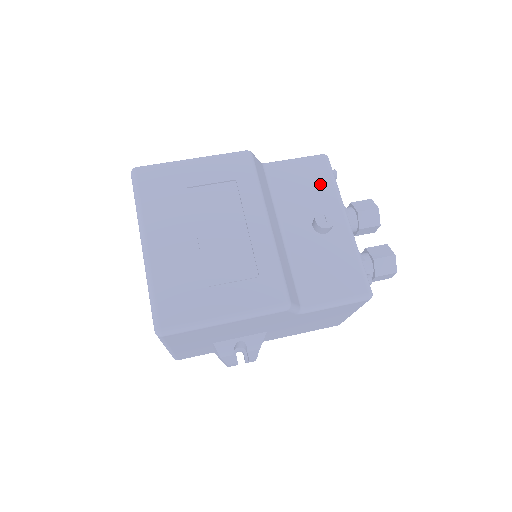
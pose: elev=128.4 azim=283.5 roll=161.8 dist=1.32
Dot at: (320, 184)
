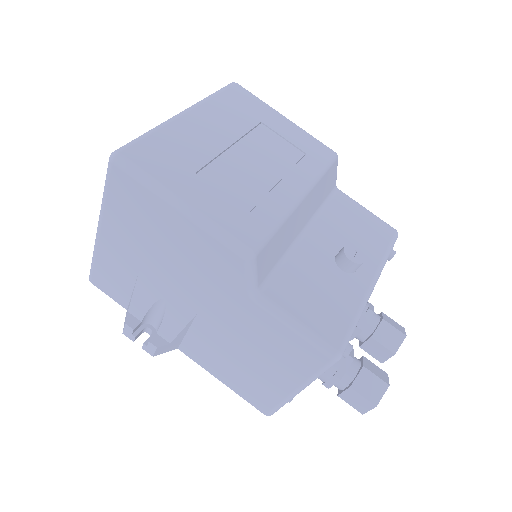
Dot at: (373, 240)
